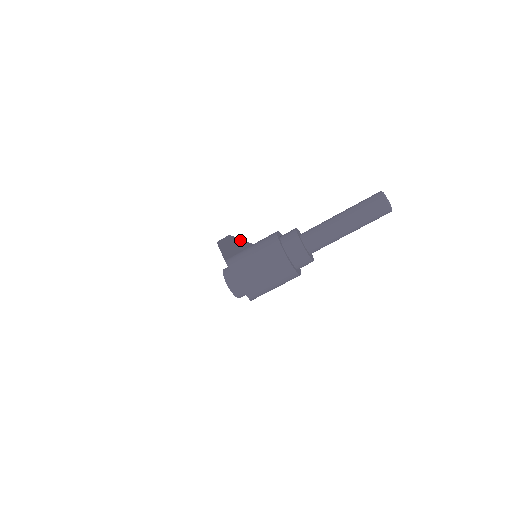
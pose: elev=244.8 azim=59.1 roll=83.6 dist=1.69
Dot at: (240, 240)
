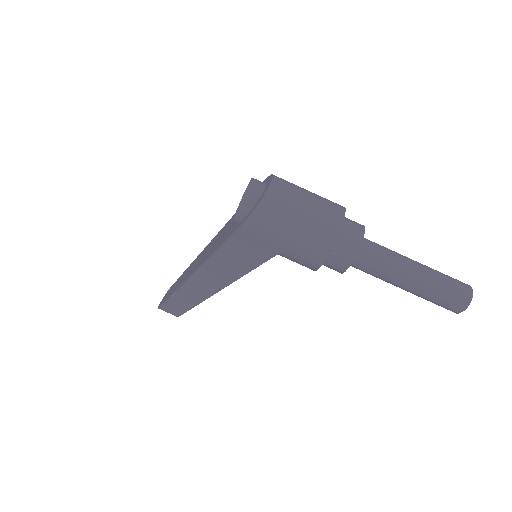
Dot at: occluded
